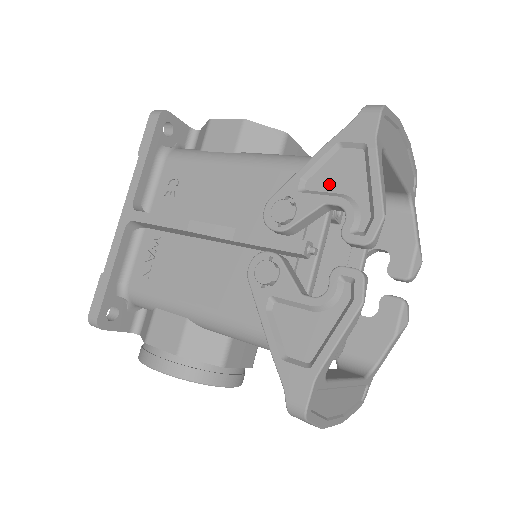
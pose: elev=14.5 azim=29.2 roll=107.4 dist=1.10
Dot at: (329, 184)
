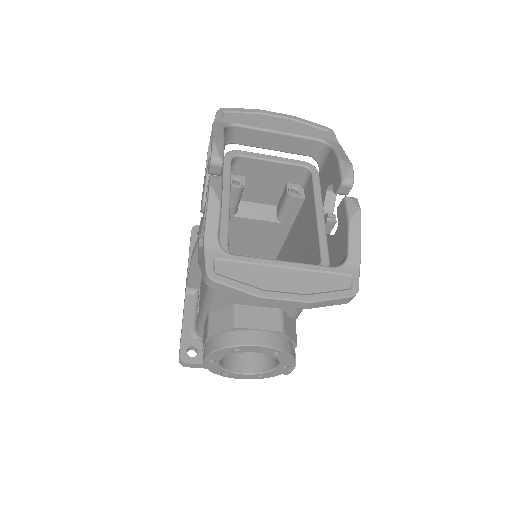
Dot at: occluded
